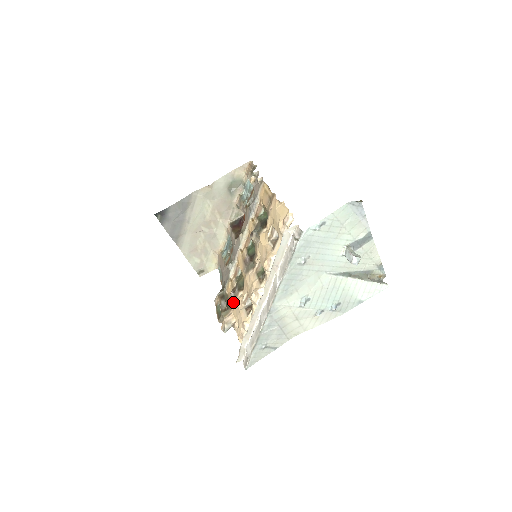
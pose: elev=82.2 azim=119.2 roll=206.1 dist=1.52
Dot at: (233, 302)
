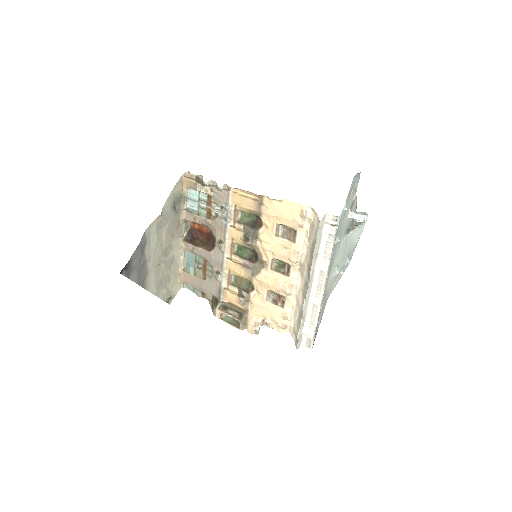
Dot at: (246, 306)
